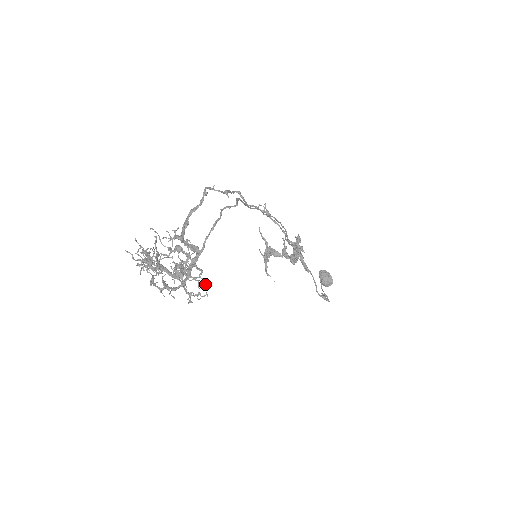
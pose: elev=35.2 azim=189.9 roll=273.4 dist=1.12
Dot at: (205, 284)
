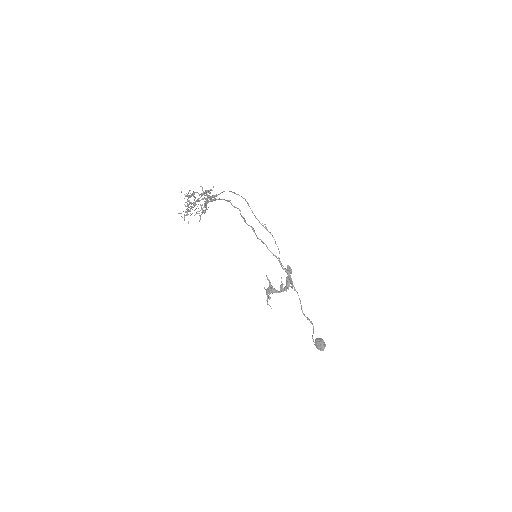
Dot at: occluded
